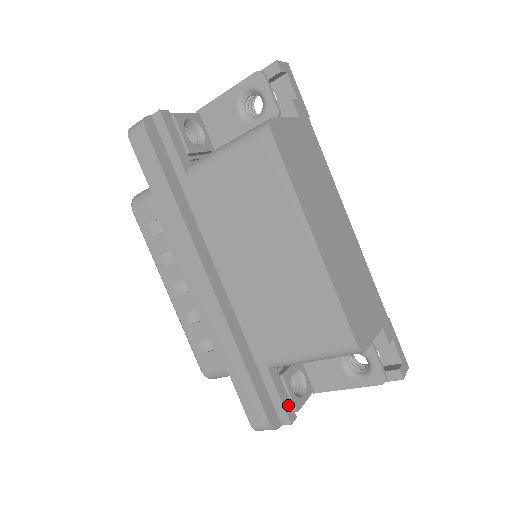
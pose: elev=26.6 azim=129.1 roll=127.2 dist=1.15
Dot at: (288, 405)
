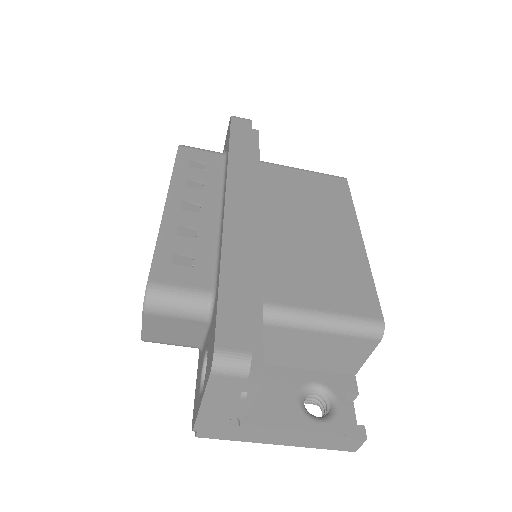
Dot at: occluded
